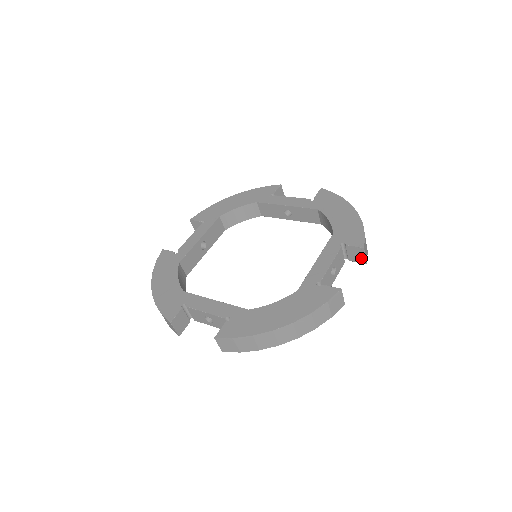
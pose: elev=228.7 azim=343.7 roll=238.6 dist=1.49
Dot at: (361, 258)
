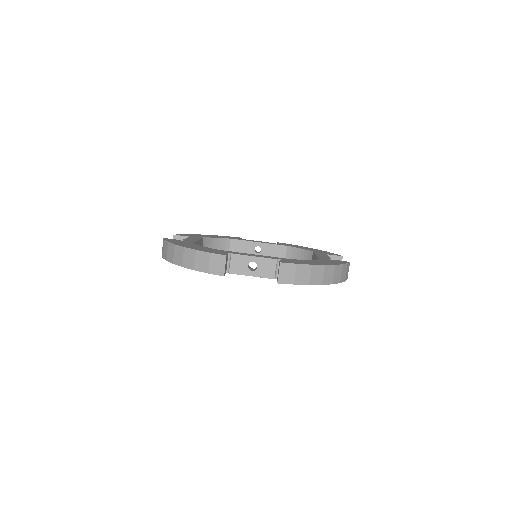
Dot at: occluded
